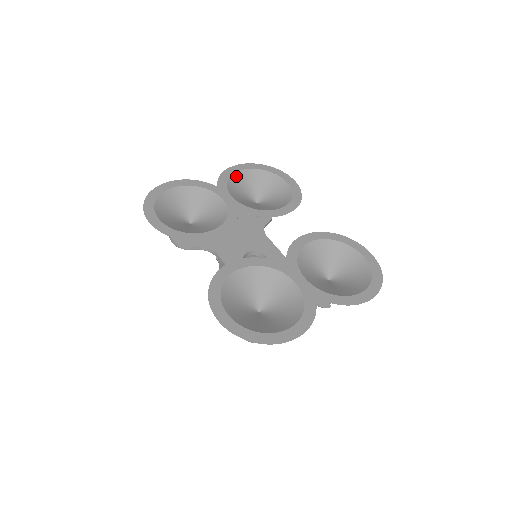
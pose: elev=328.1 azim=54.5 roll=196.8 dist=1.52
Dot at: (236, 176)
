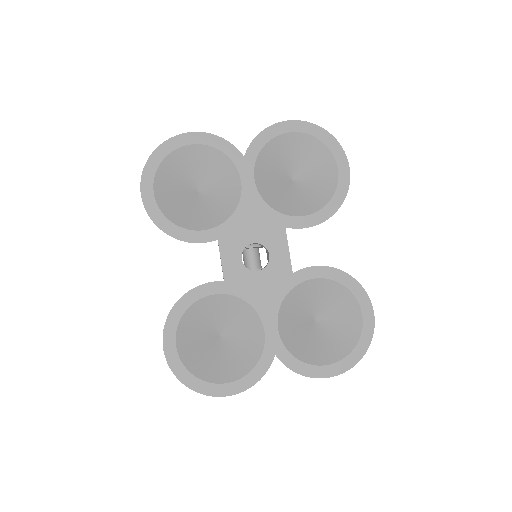
Dot at: (278, 140)
